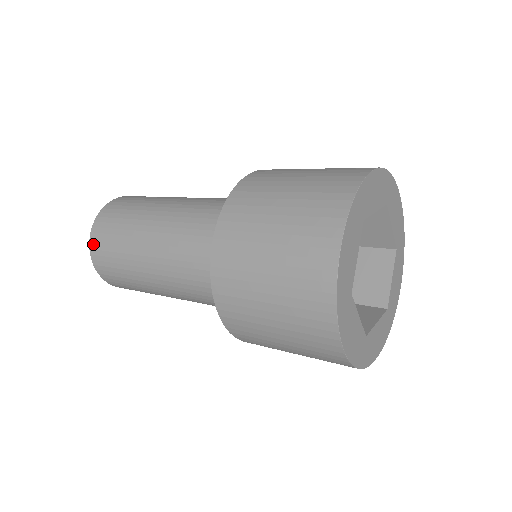
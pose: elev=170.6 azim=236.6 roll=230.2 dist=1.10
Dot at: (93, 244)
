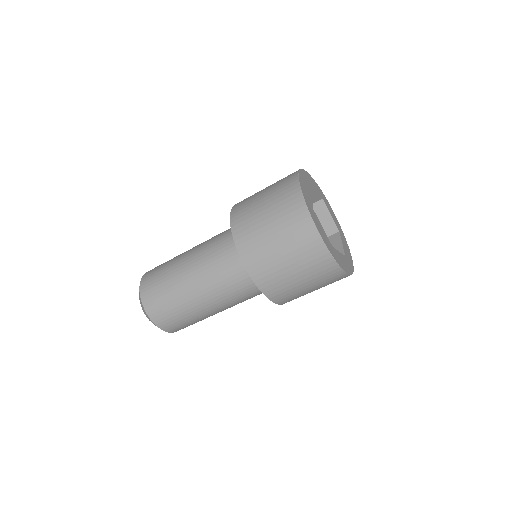
Dot at: occluded
